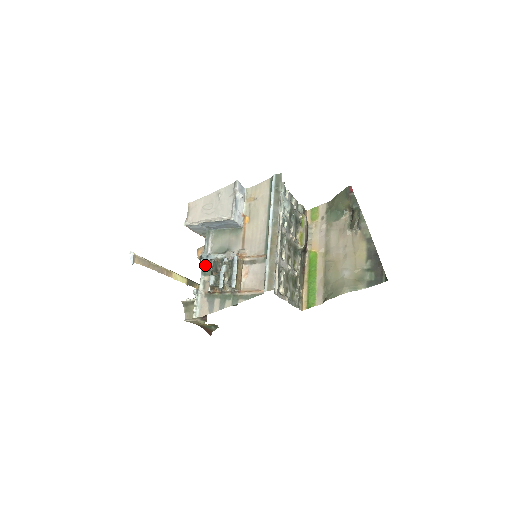
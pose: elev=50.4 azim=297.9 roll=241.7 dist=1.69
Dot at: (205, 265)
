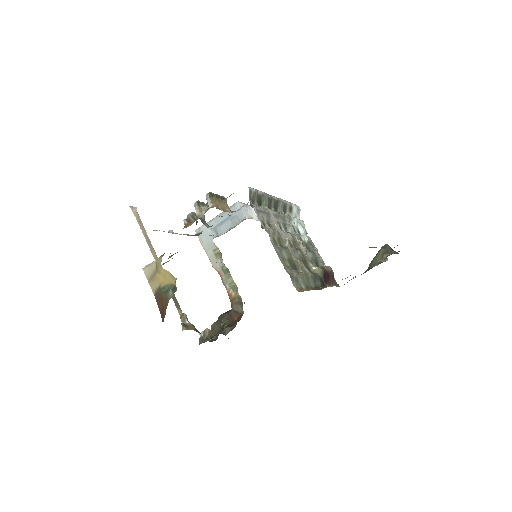
Dot at: (195, 235)
